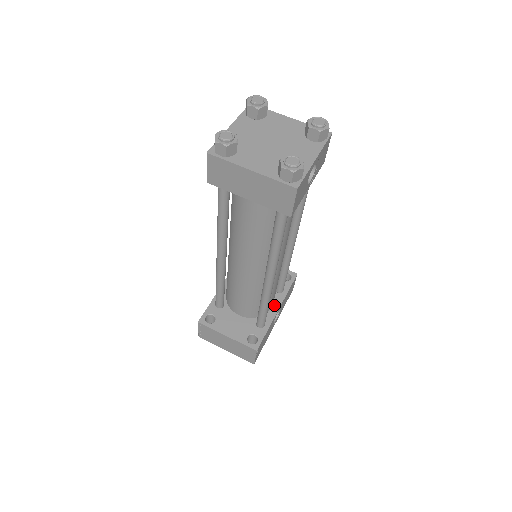
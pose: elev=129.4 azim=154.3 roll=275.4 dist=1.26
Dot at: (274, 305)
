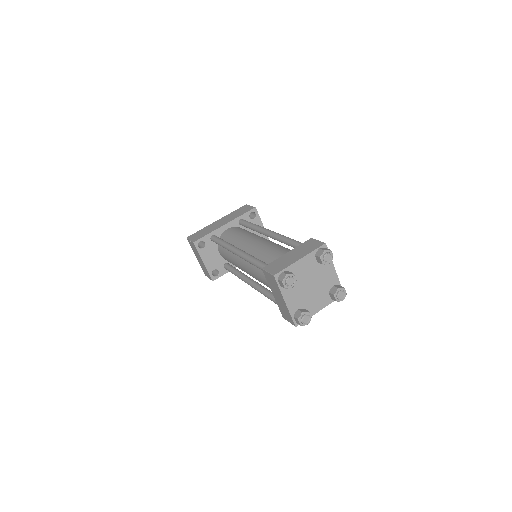
Dot at: occluded
